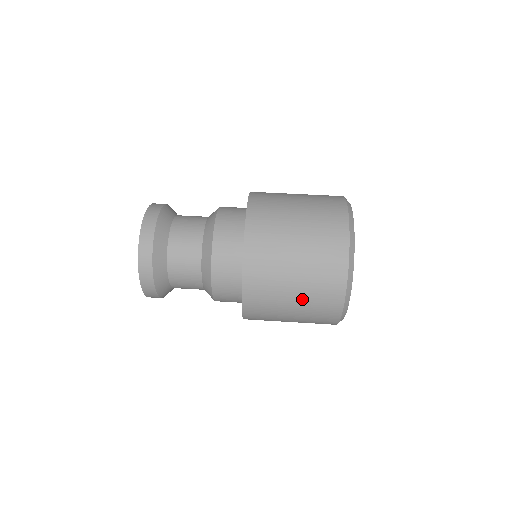
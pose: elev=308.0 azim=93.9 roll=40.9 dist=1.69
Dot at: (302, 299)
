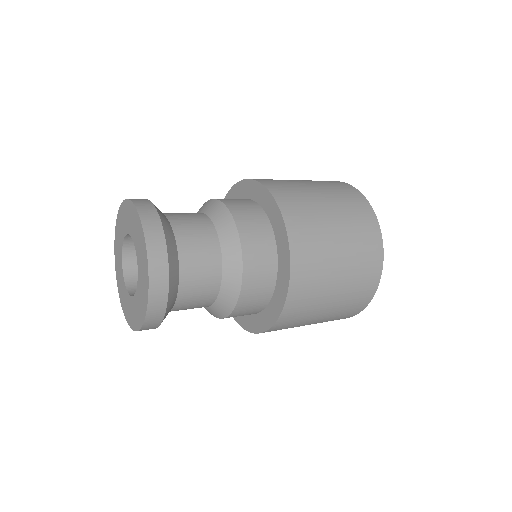
Dot at: (344, 287)
